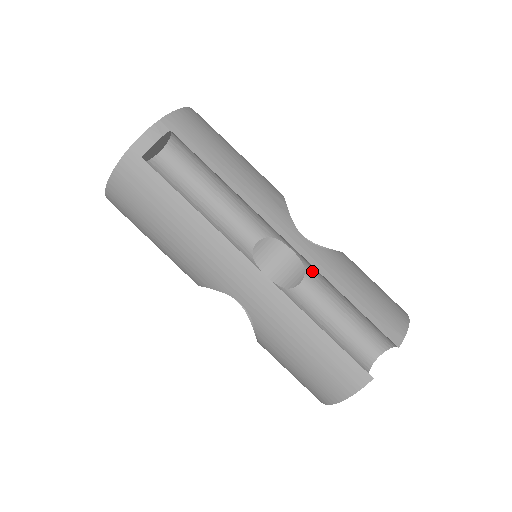
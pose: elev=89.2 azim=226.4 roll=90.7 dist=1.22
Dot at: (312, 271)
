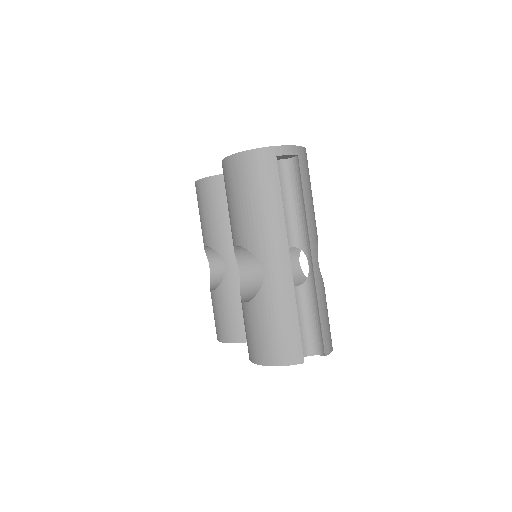
Dot at: (310, 284)
